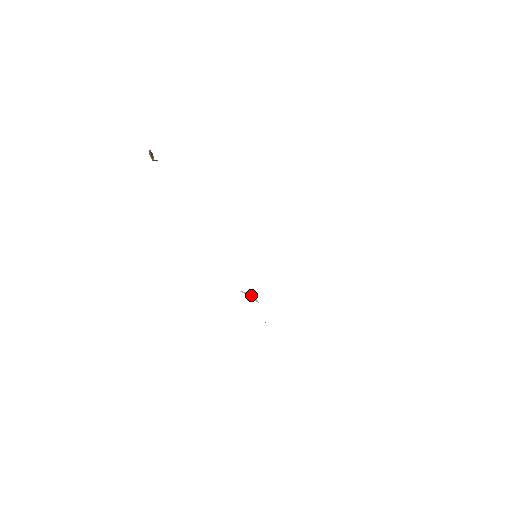
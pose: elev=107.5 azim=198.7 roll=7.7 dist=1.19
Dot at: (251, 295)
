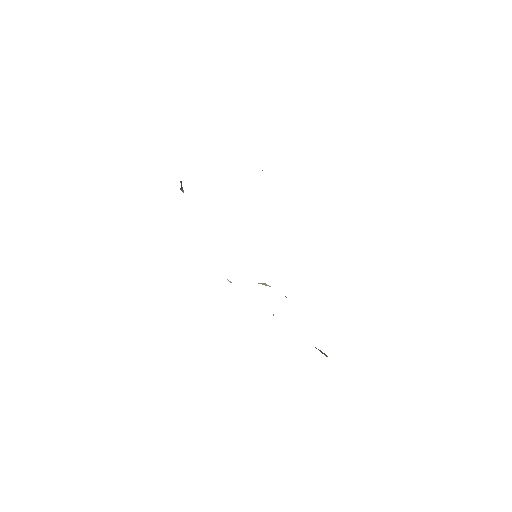
Dot at: (264, 284)
